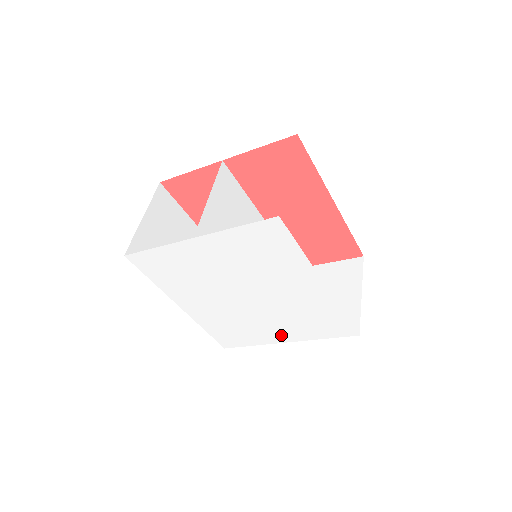
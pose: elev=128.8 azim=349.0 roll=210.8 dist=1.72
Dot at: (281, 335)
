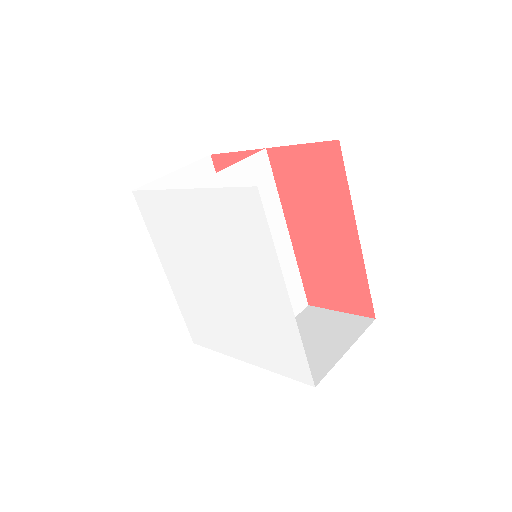
Dot at: (243, 350)
